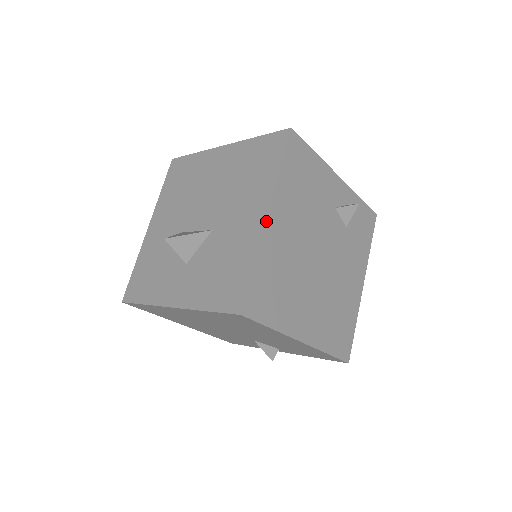
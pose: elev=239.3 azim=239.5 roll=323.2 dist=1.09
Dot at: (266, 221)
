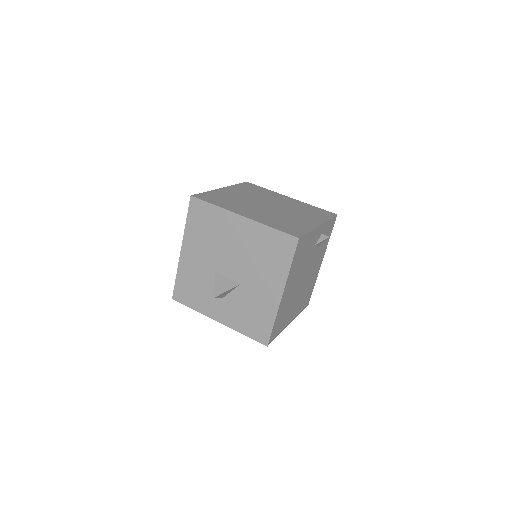
Dot at: (281, 299)
